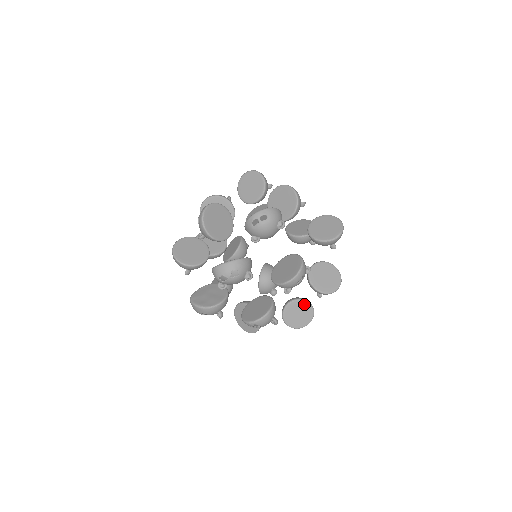
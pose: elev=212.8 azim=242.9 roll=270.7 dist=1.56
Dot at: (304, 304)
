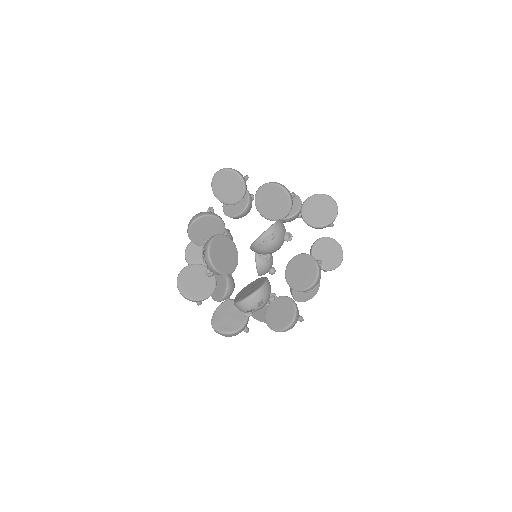
Dot at: occluded
